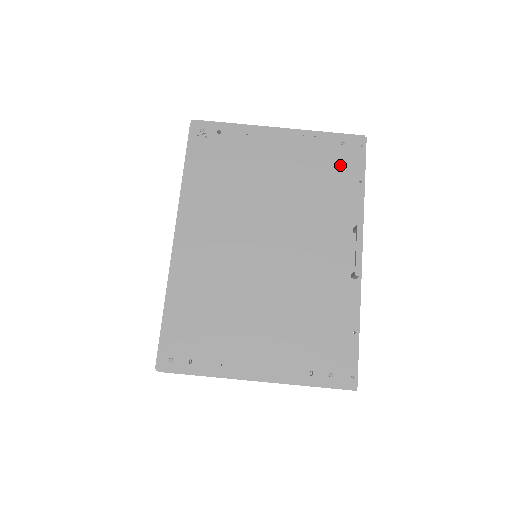
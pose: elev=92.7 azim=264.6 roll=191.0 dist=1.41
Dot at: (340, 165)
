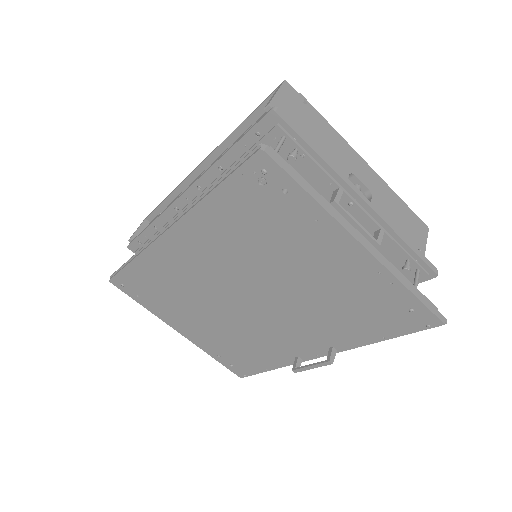
Dot at: (382, 317)
